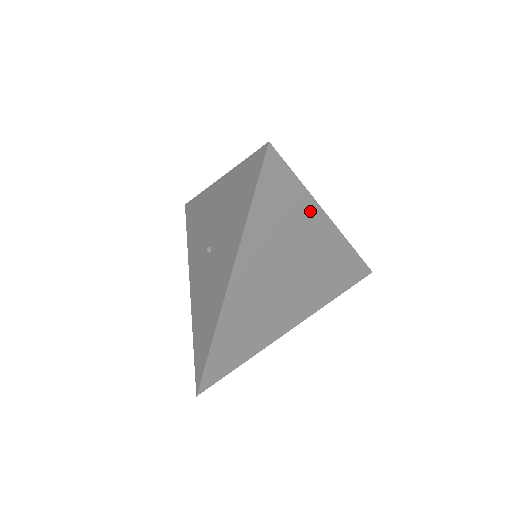
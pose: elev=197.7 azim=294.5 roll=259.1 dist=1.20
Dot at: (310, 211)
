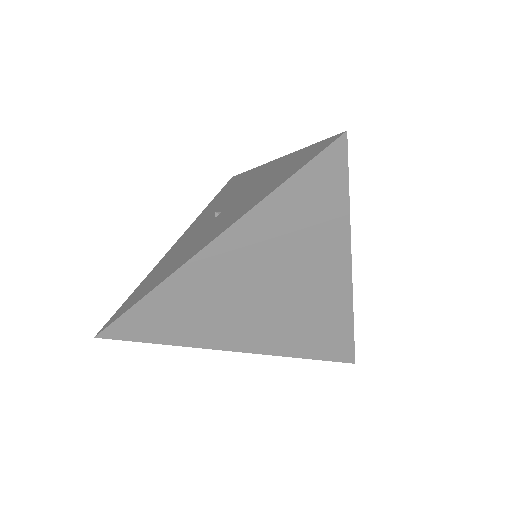
Dot at: (338, 243)
